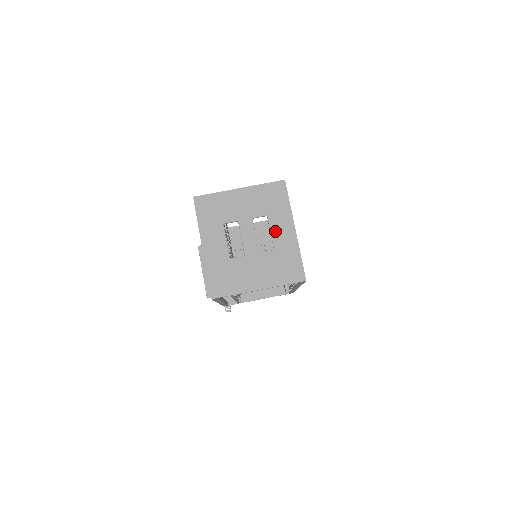
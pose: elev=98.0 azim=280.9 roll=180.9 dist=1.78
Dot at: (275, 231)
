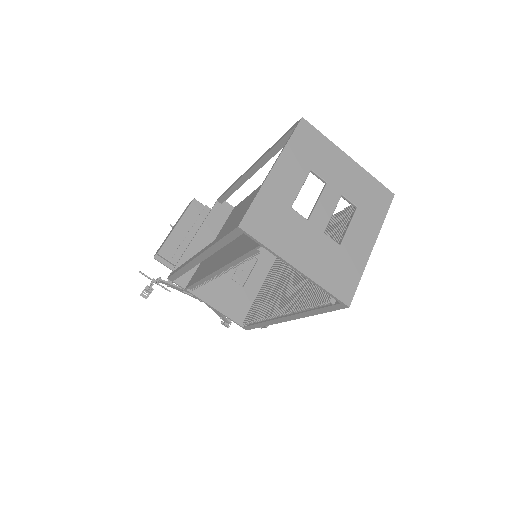
Dot at: (354, 228)
